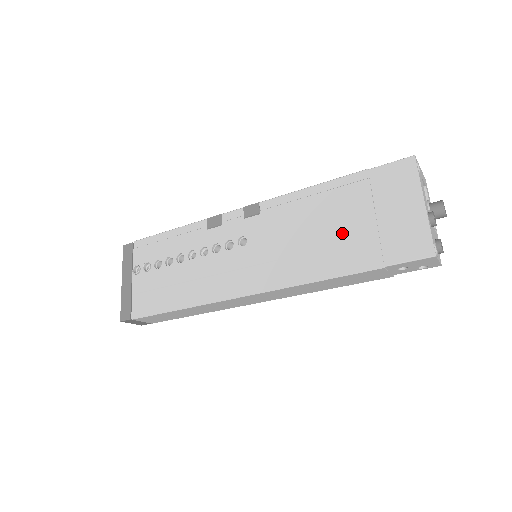
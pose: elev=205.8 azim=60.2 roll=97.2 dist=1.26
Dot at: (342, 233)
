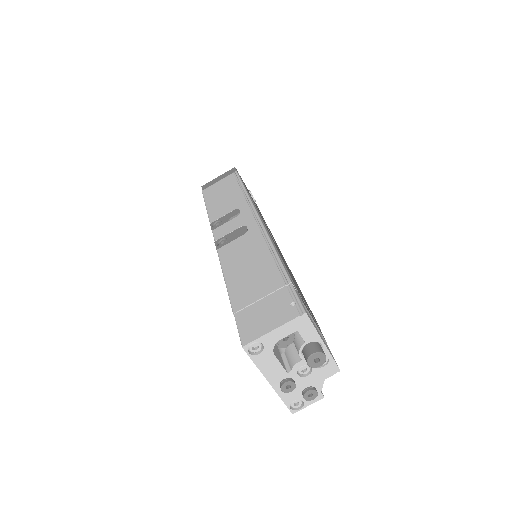
Dot at: occluded
